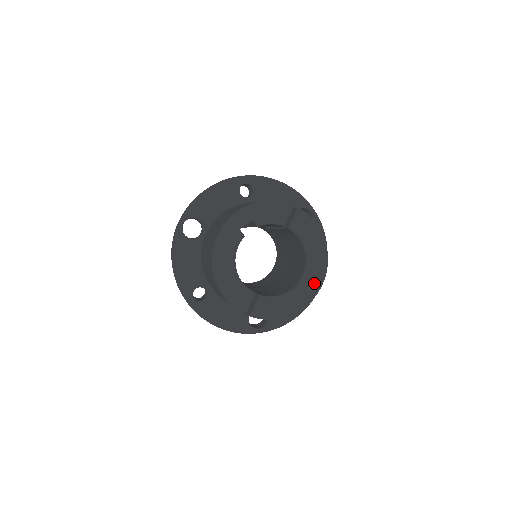
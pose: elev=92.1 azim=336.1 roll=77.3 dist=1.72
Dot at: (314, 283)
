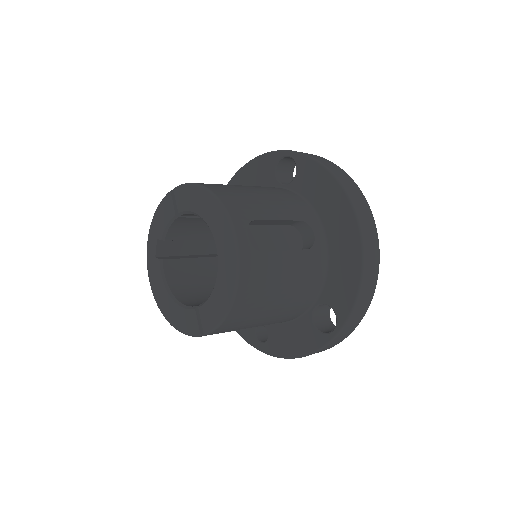
Dot at: (227, 245)
